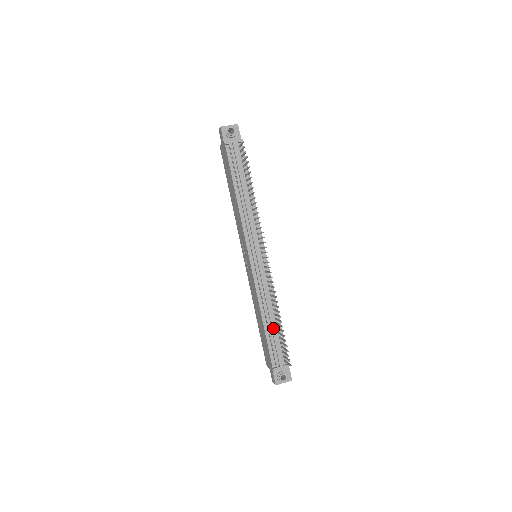
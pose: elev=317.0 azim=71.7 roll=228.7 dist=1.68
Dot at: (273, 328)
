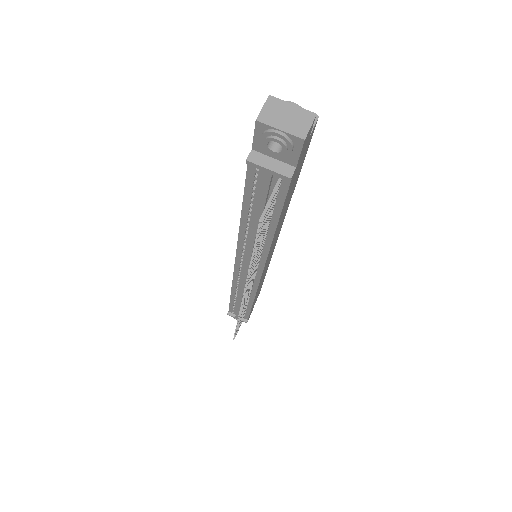
Dot at: (239, 305)
